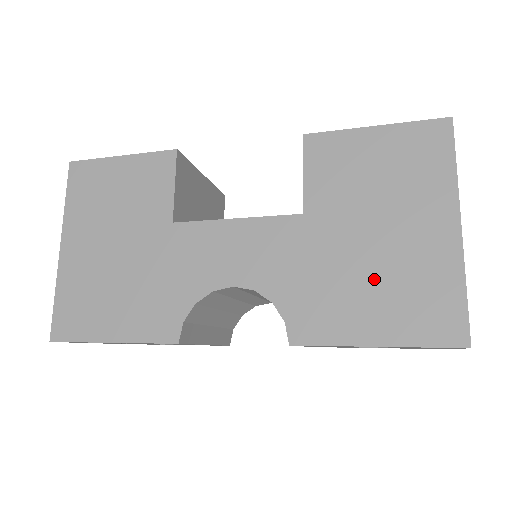
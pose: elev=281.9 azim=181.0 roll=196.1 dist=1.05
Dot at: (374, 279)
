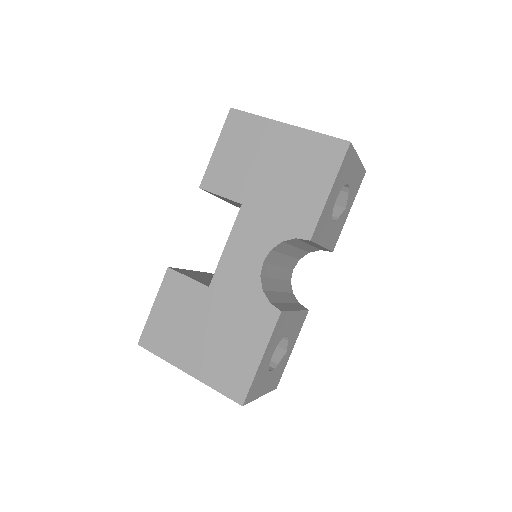
Dot at: (294, 179)
